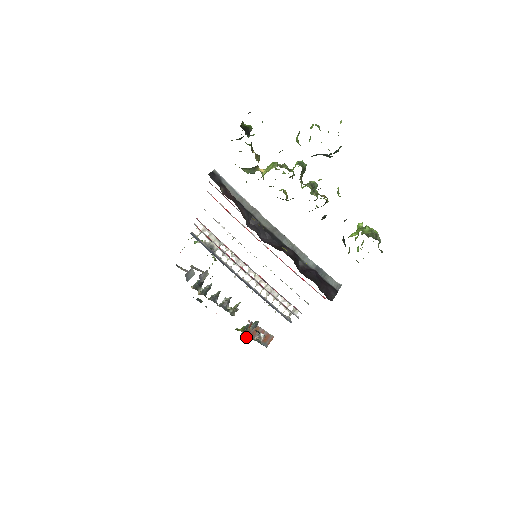
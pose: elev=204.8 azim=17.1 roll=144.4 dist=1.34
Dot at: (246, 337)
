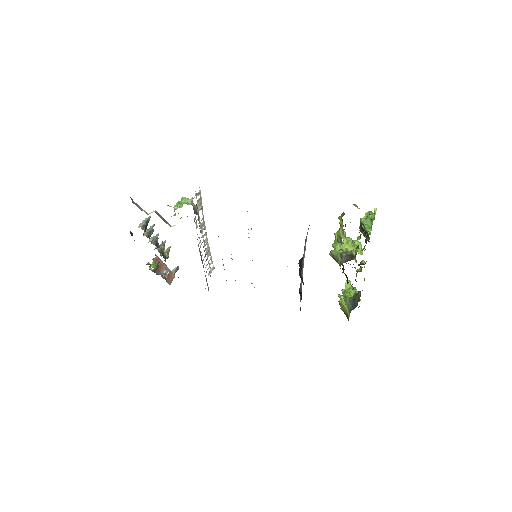
Dot at: (154, 272)
